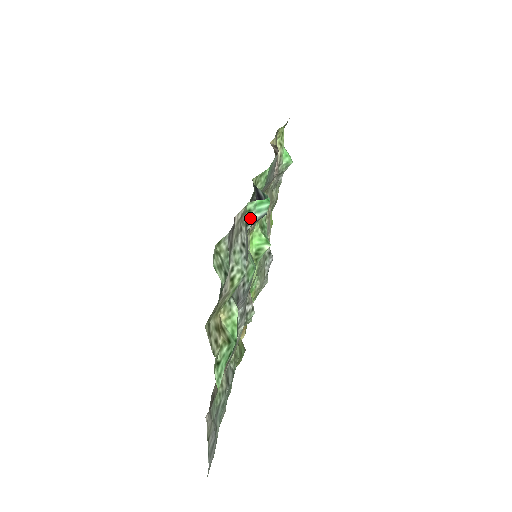
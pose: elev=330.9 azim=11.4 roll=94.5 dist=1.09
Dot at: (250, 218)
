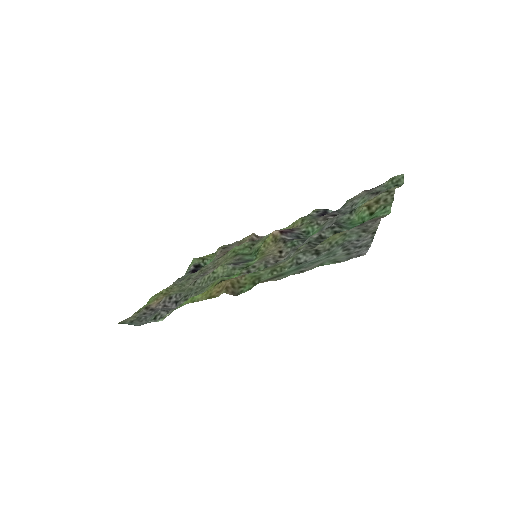
Dot at: occluded
